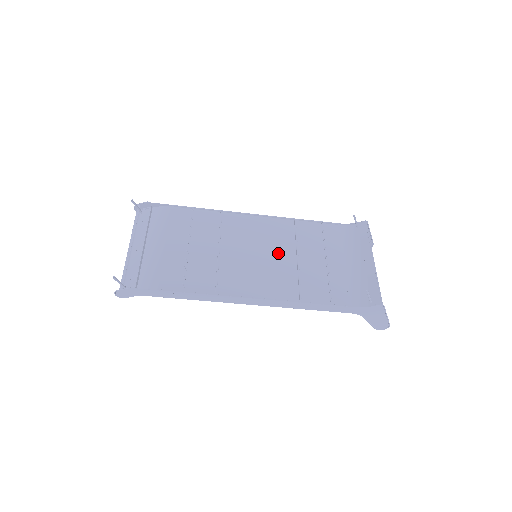
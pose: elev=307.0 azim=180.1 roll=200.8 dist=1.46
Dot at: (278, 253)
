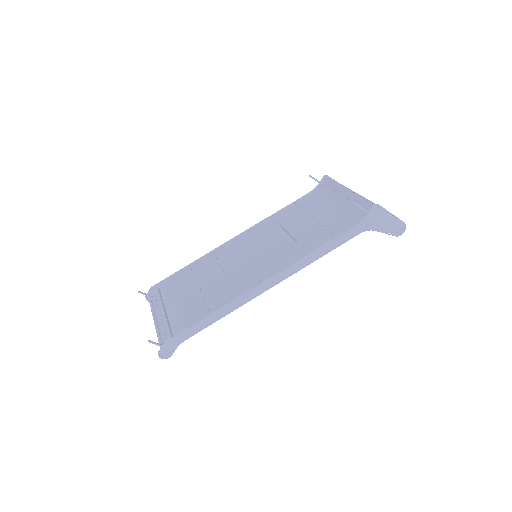
Dot at: (272, 242)
